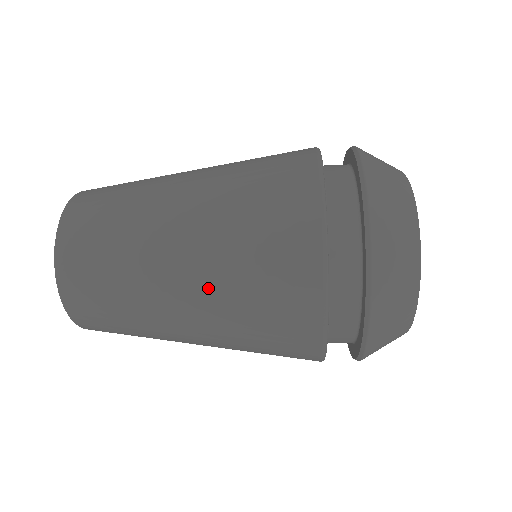
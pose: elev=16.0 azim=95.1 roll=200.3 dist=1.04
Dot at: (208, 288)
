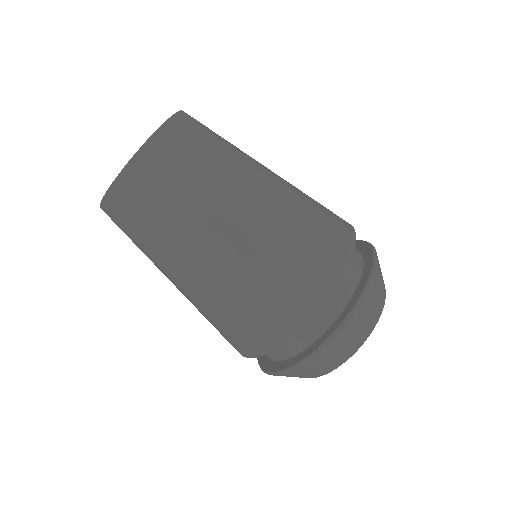
Dot at: (239, 257)
